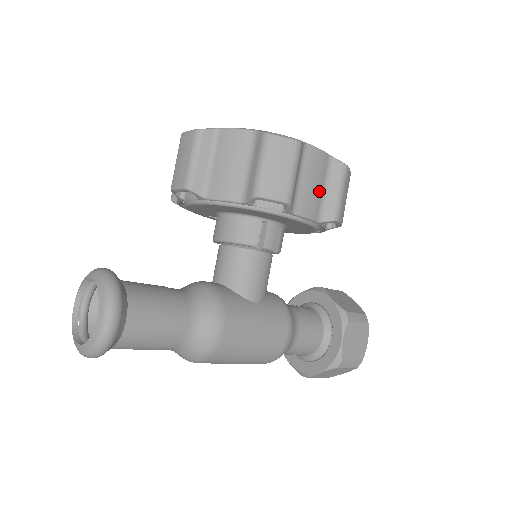
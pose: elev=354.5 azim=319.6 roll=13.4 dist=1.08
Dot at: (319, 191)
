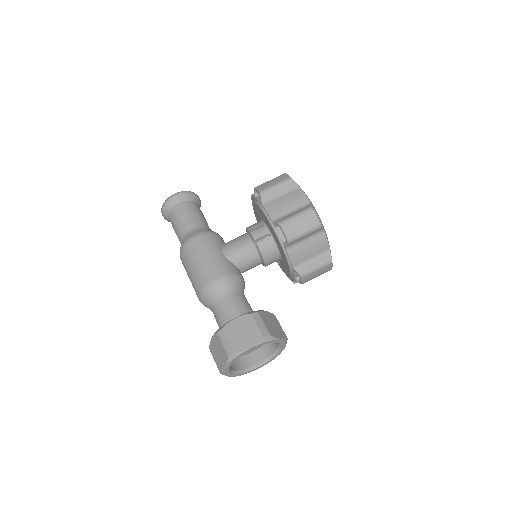
Dot at: (287, 209)
